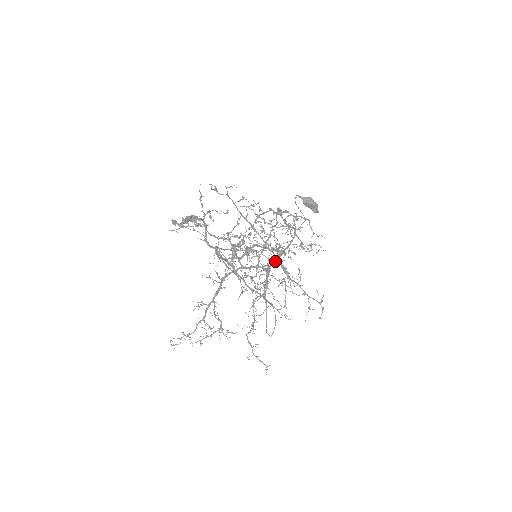
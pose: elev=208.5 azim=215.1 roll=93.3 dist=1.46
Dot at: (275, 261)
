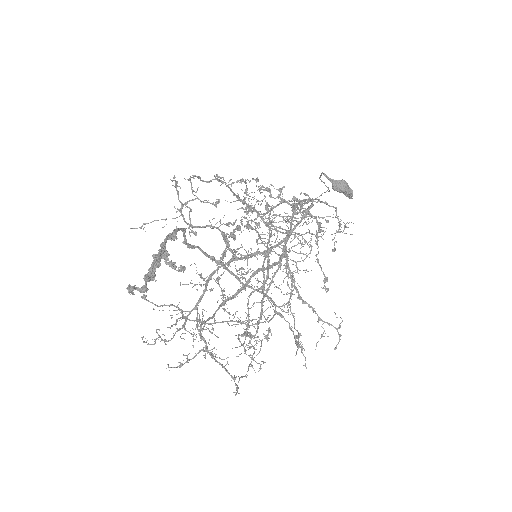
Dot at: (281, 242)
